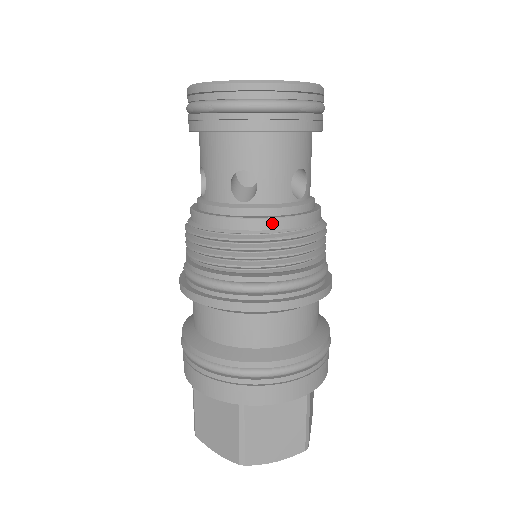
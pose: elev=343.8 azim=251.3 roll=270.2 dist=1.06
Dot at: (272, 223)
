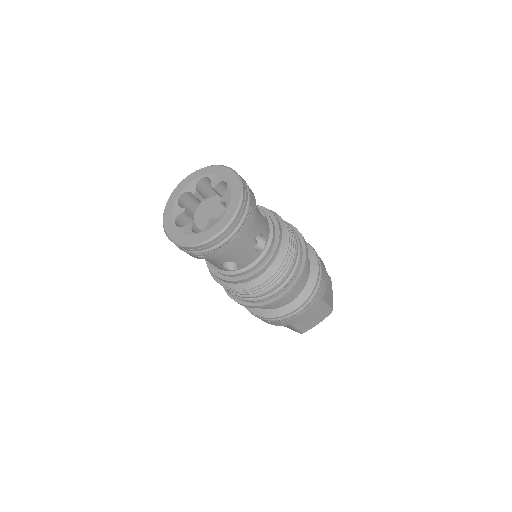
Dot at: (218, 278)
